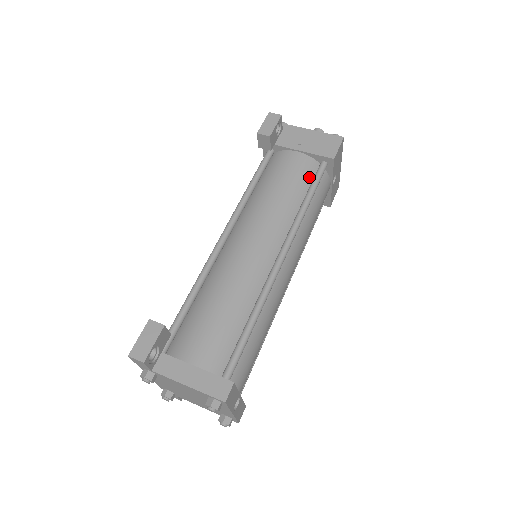
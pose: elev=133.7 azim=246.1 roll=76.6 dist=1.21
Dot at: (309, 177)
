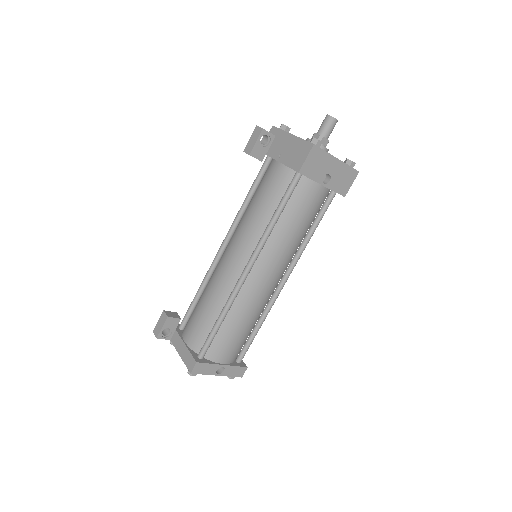
Dot at: (284, 189)
